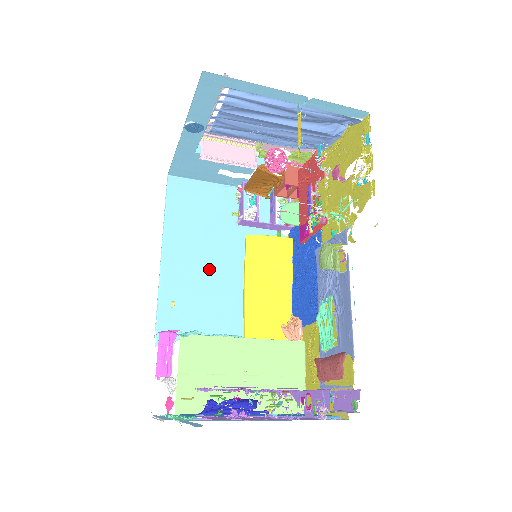
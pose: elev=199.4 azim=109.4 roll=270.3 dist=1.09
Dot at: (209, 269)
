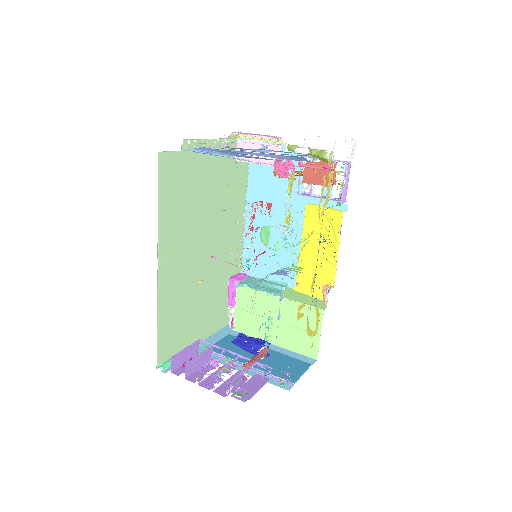
Dot at: (277, 230)
